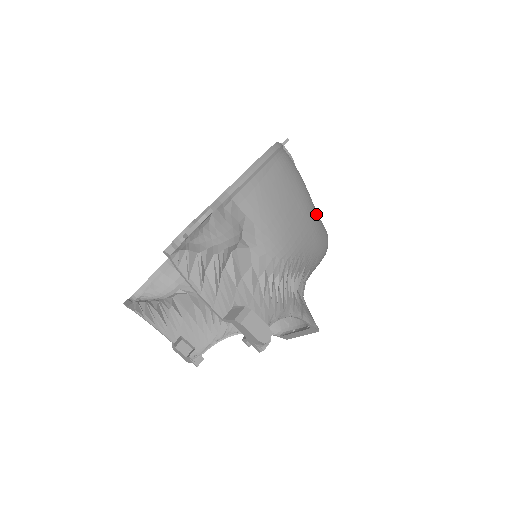
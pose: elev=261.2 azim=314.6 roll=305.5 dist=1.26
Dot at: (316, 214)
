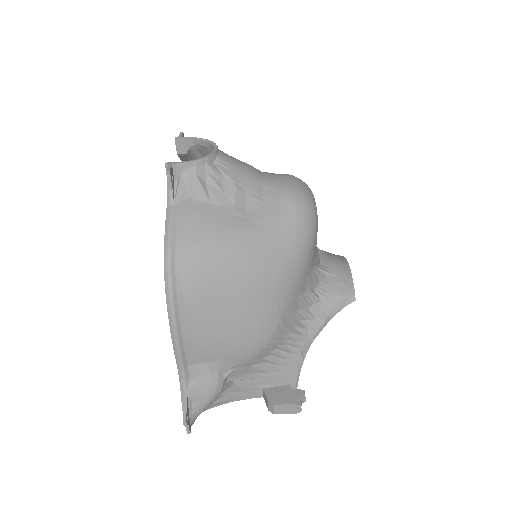
Dot at: (268, 251)
